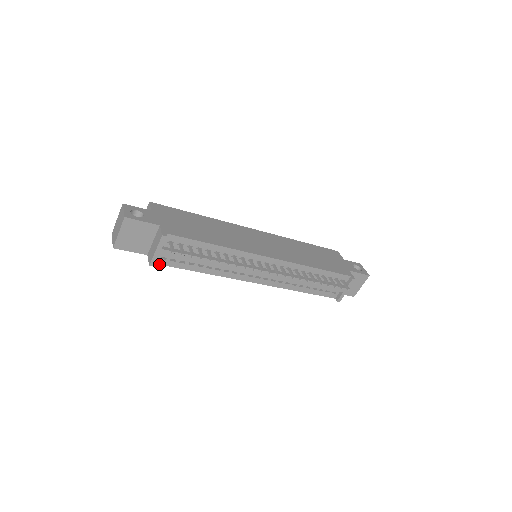
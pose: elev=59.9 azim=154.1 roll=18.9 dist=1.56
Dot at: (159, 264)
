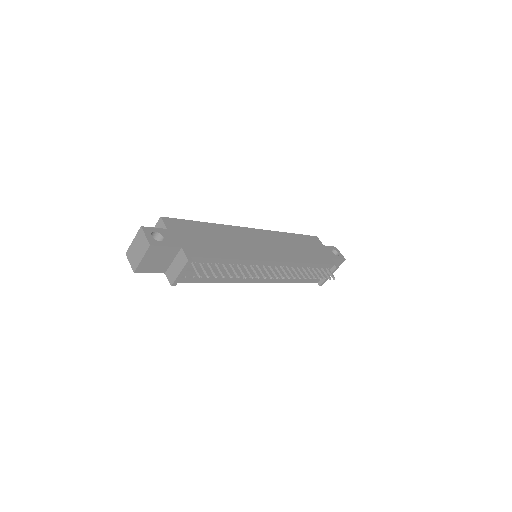
Dot at: (178, 282)
